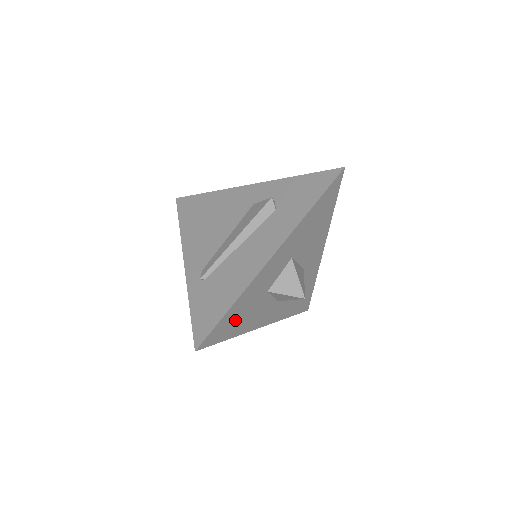
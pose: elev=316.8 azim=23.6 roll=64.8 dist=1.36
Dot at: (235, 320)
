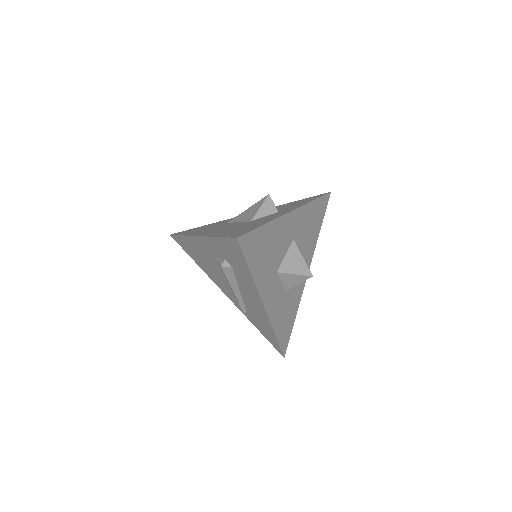
Dot at: (286, 322)
